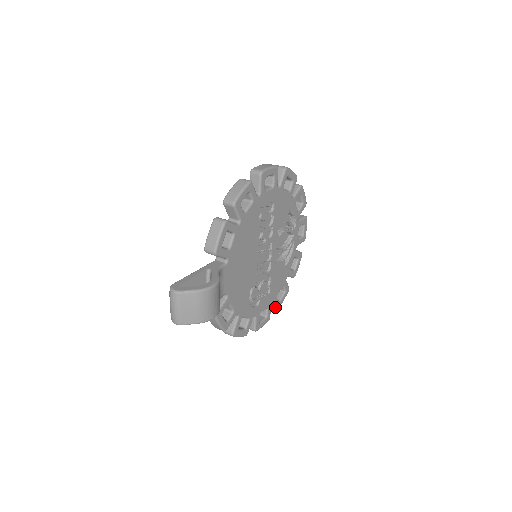
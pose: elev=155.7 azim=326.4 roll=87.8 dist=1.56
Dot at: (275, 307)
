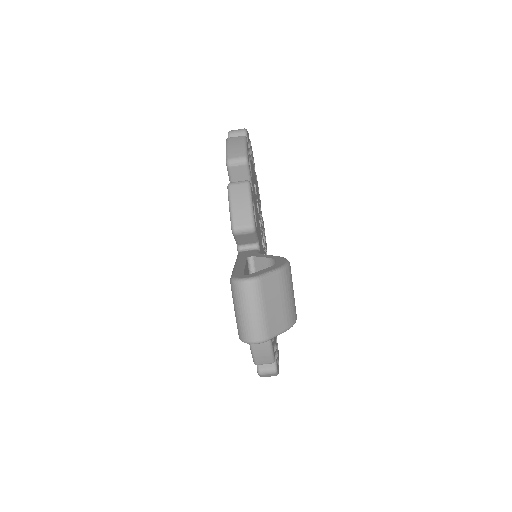
Dot at: occluded
